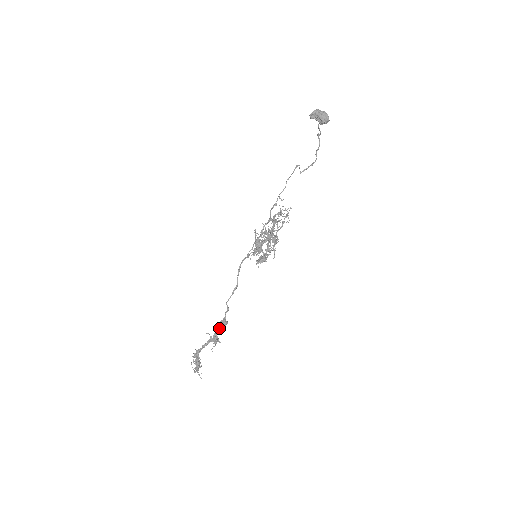
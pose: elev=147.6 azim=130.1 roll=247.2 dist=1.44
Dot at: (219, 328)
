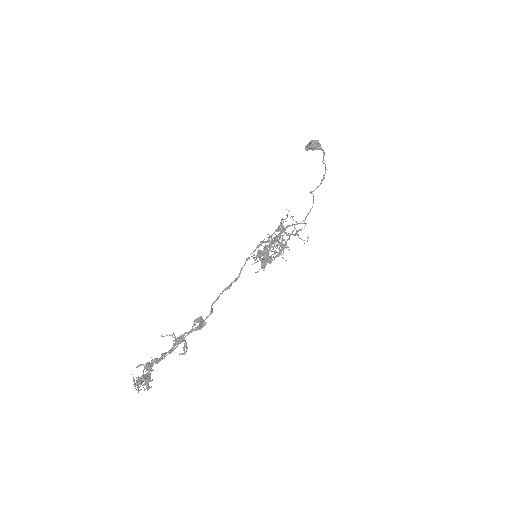
Dot at: (191, 330)
